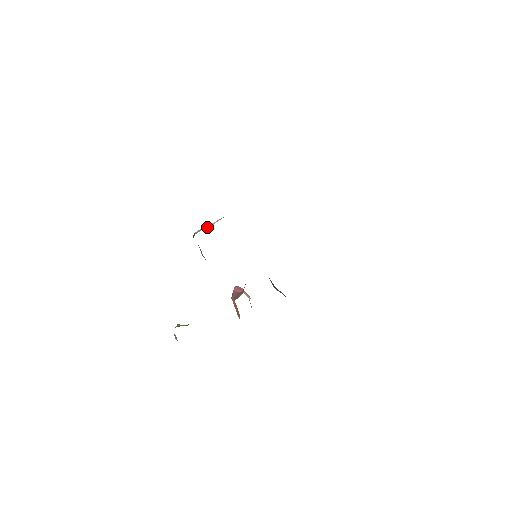
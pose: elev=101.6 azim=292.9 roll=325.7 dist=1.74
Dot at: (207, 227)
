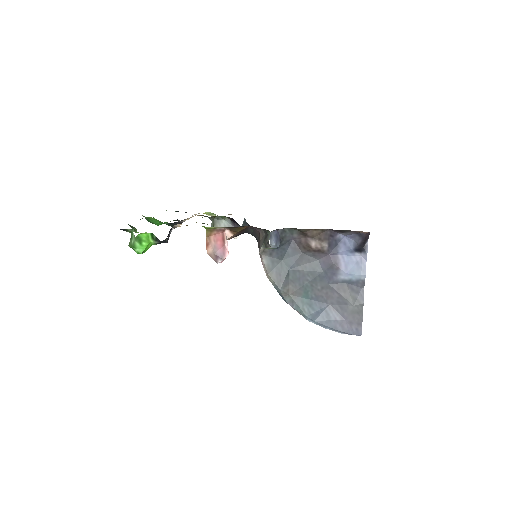
Dot at: occluded
